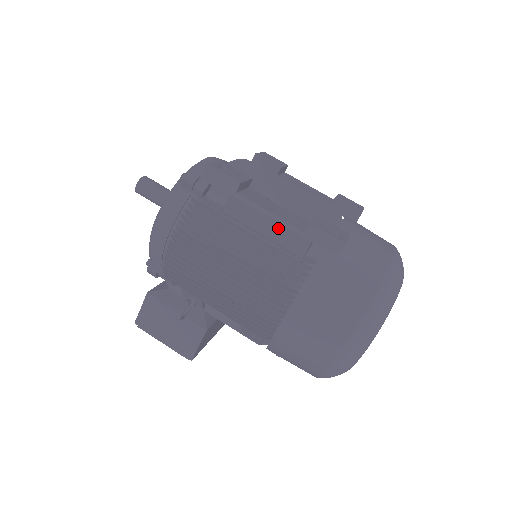
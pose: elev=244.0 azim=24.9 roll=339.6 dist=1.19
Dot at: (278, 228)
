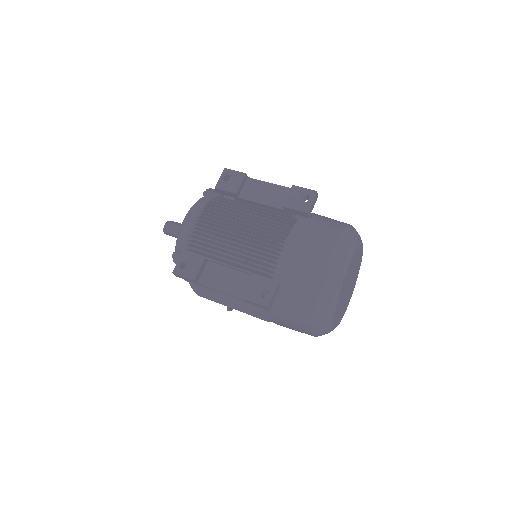
Dot at: occluded
